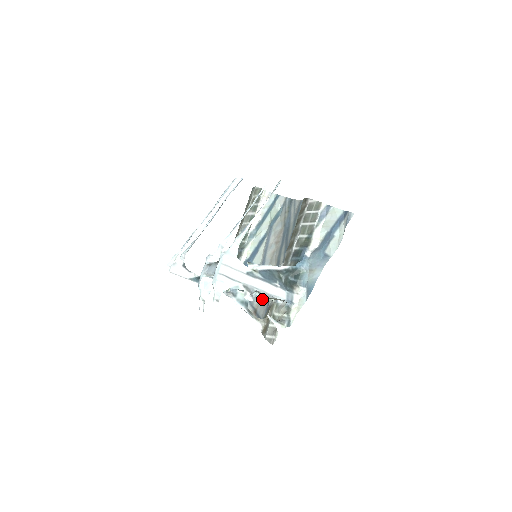
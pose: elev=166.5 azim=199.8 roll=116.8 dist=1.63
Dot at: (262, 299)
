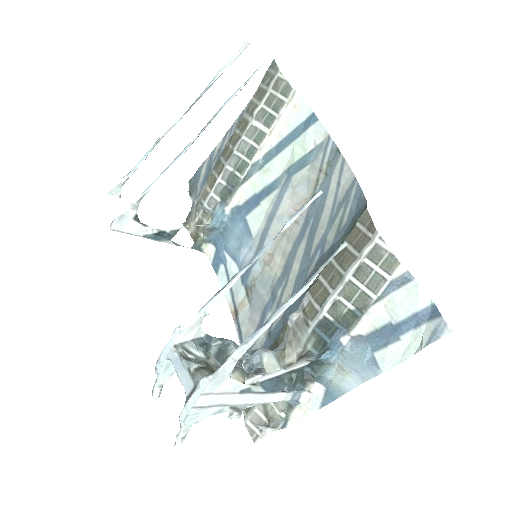
Dot at: (250, 303)
